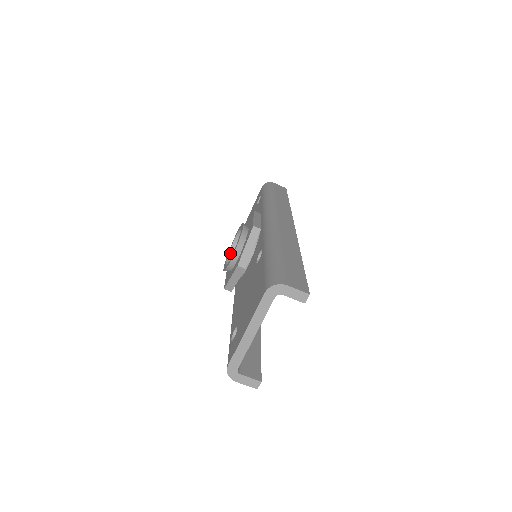
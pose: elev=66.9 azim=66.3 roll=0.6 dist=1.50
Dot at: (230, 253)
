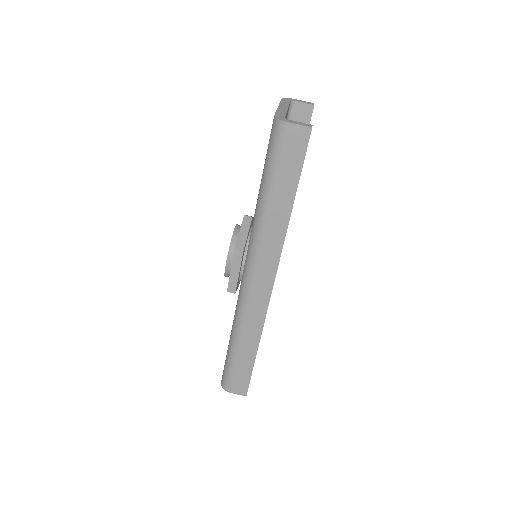
Dot at: occluded
